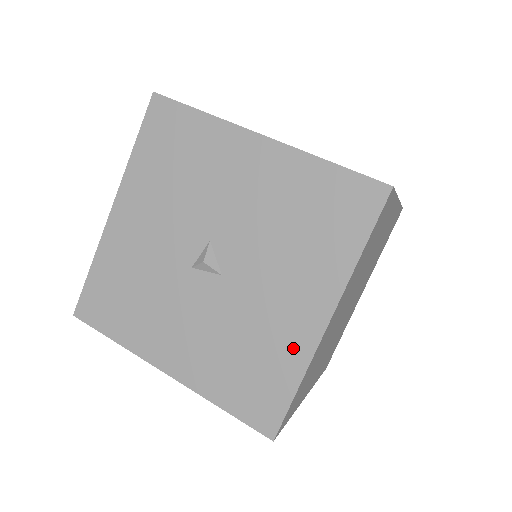
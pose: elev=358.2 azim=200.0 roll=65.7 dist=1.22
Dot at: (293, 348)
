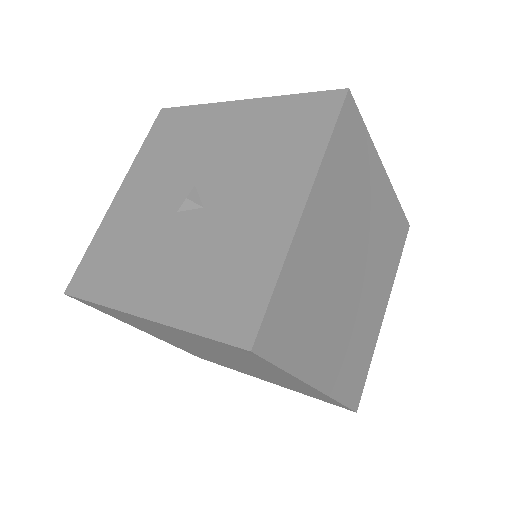
Dot at: (270, 244)
